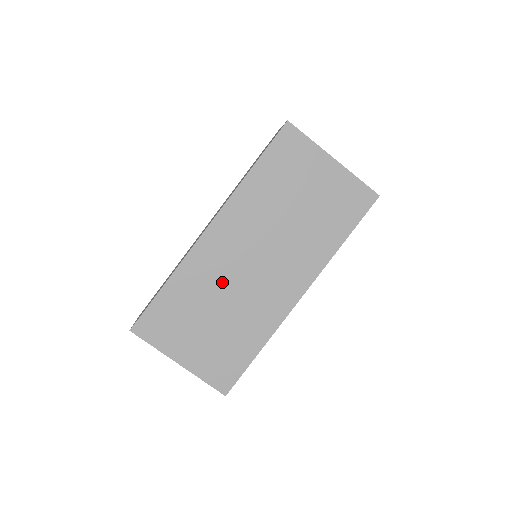
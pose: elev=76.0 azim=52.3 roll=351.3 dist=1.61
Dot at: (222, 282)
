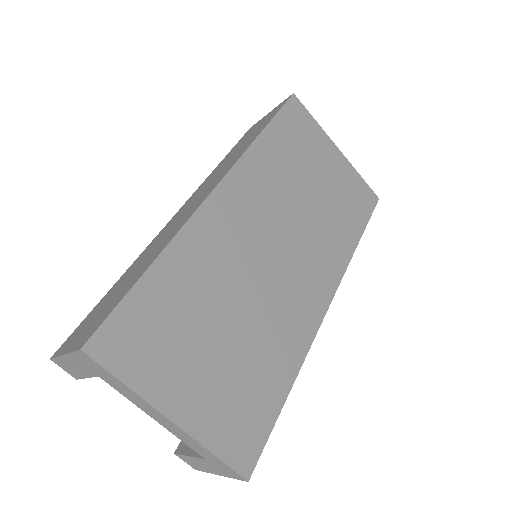
Dot at: (236, 273)
